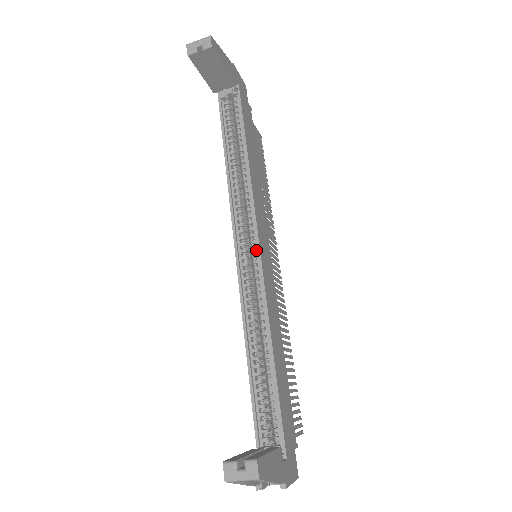
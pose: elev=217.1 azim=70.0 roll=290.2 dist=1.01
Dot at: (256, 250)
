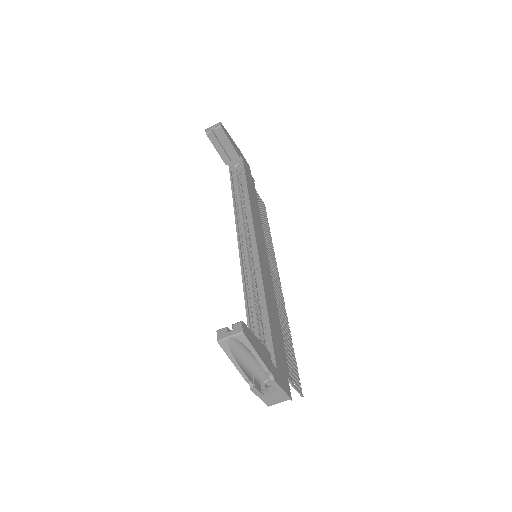
Dot at: (254, 243)
